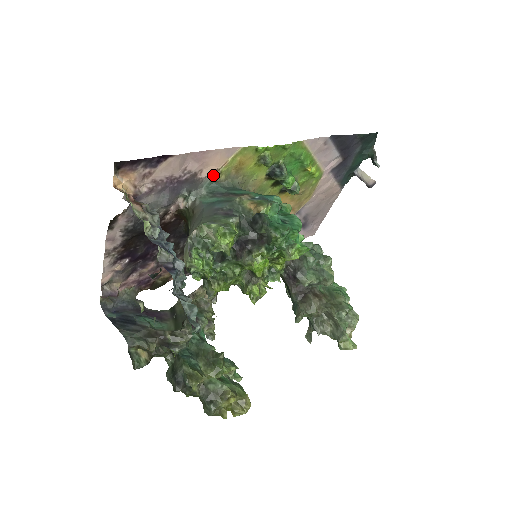
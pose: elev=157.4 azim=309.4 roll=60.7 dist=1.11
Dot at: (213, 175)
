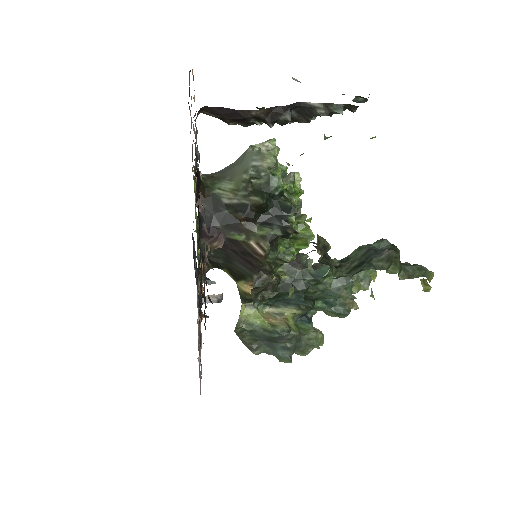
Dot at: (193, 171)
